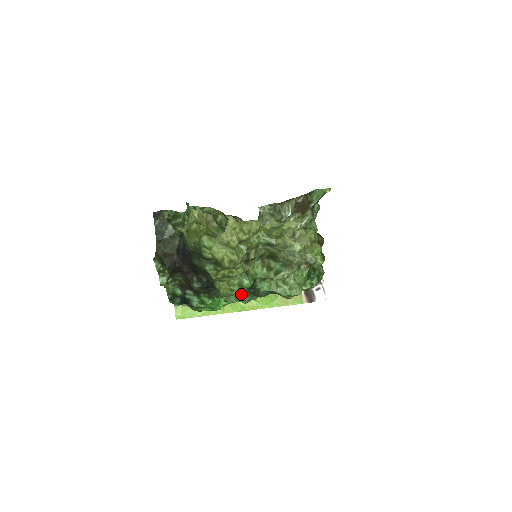
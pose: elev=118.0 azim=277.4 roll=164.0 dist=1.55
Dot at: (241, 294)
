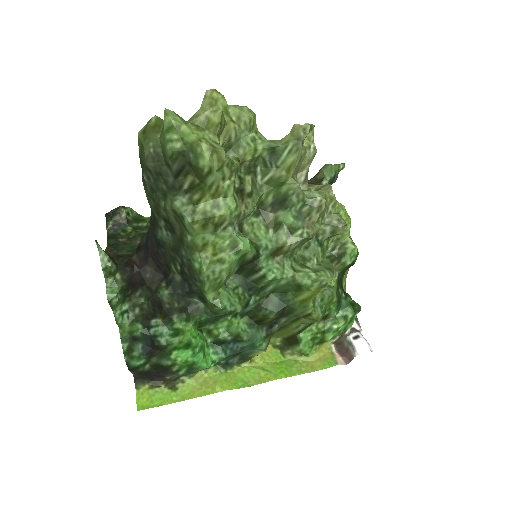
Dot at: (238, 298)
